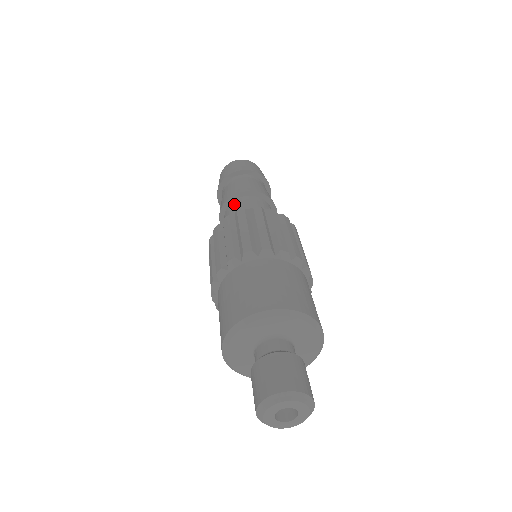
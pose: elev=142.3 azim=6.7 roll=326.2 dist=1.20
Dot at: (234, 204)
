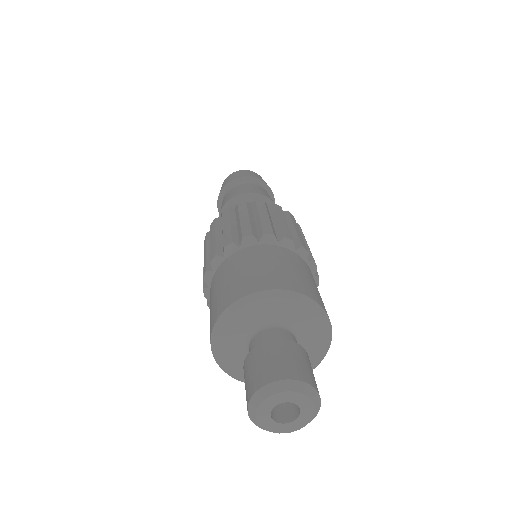
Dot at: occluded
